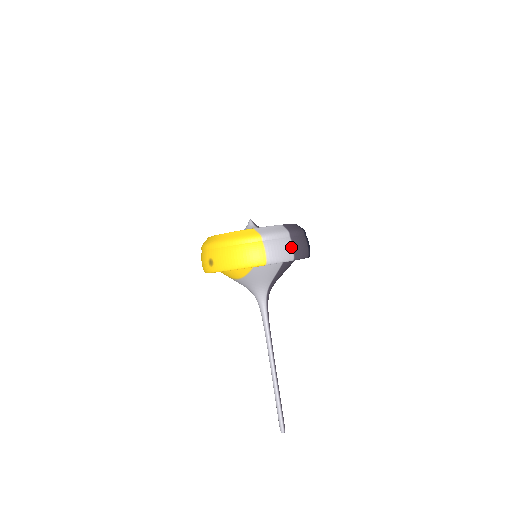
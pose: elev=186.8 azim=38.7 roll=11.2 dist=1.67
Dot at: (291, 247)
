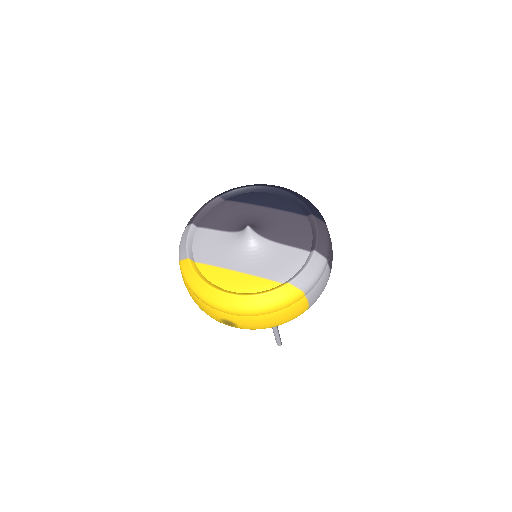
Dot at: (329, 273)
